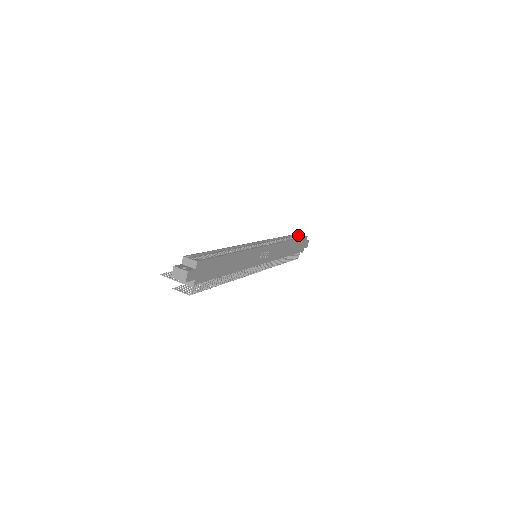
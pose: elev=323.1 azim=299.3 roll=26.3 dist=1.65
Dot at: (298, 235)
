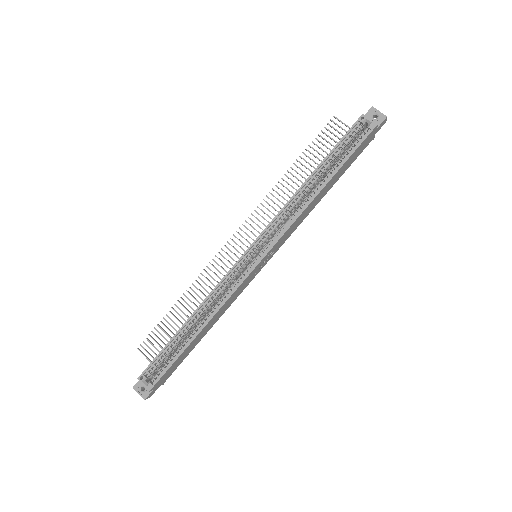
Dot at: (360, 122)
